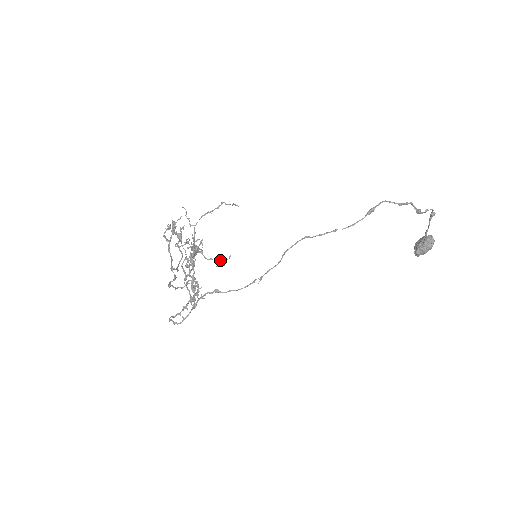
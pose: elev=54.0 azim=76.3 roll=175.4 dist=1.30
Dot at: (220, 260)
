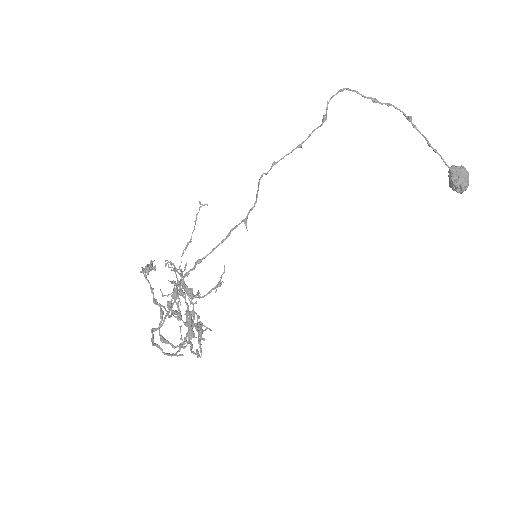
Dot at: (218, 284)
